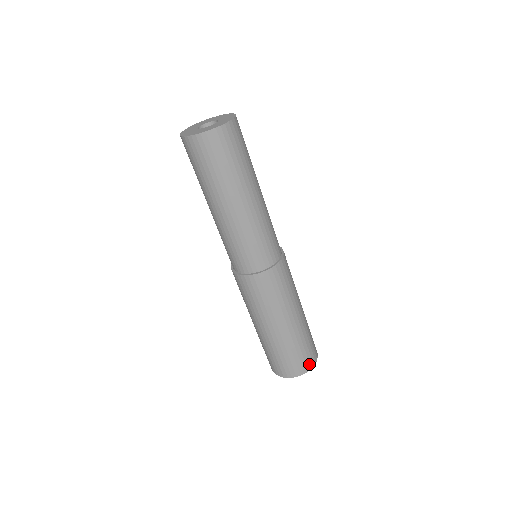
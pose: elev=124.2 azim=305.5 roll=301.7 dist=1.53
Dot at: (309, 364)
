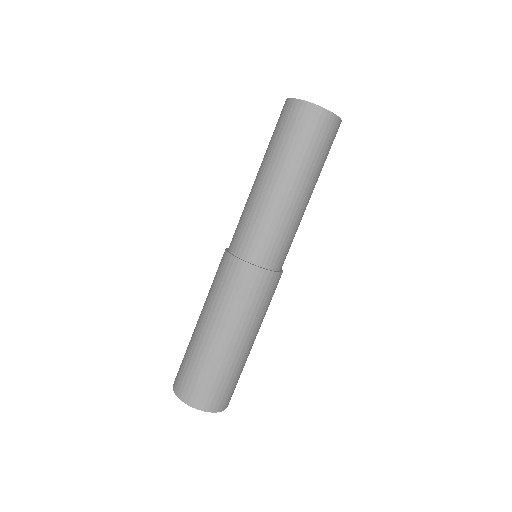
Dot at: occluded
